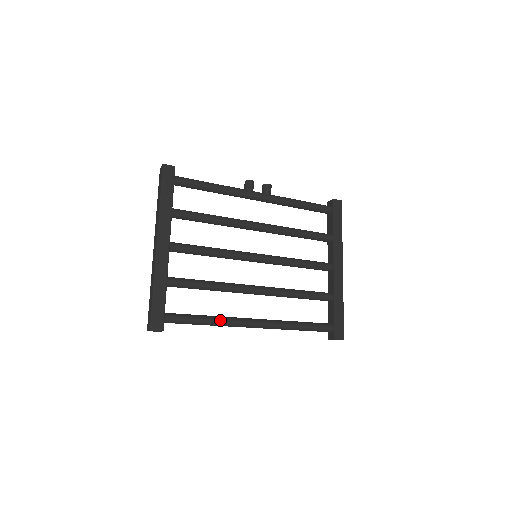
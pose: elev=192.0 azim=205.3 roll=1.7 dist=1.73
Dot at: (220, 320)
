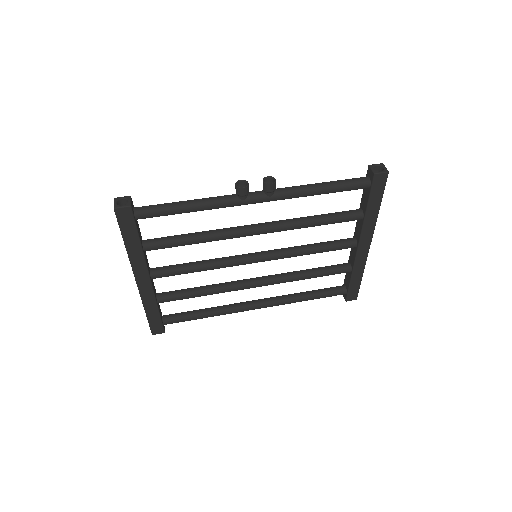
Dot at: (219, 314)
